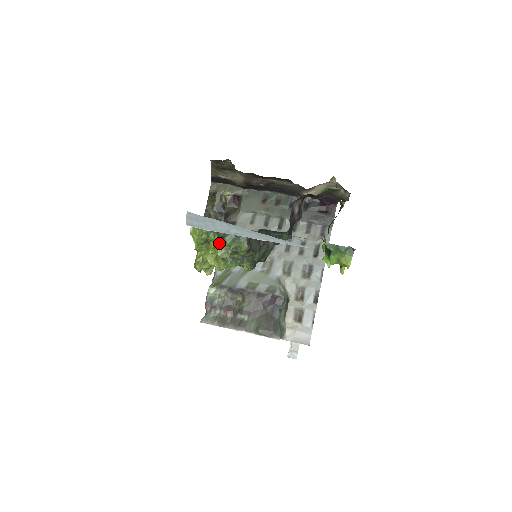
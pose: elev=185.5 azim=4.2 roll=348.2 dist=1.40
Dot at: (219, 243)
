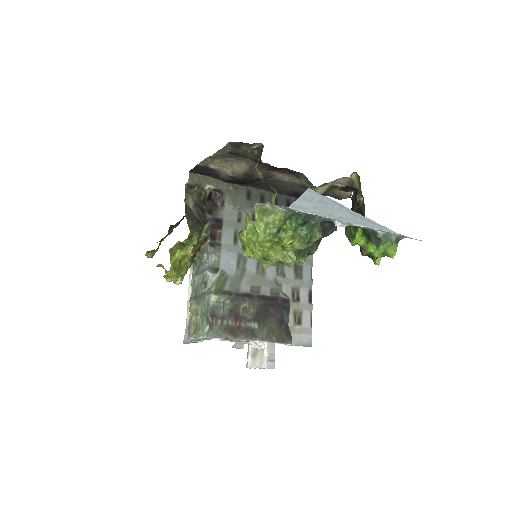
Dot at: (295, 232)
